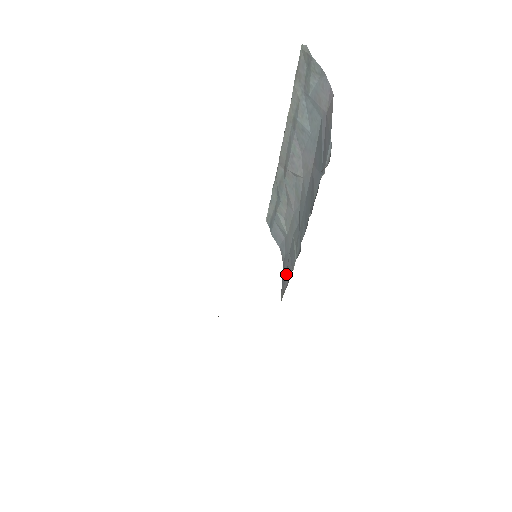
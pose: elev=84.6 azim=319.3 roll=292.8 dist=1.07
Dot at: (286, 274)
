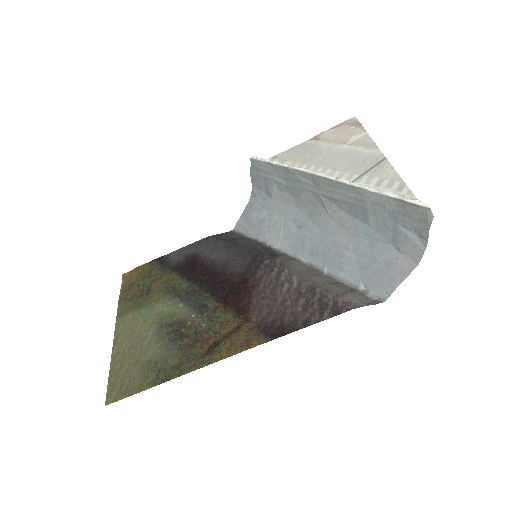
Dot at: (255, 226)
